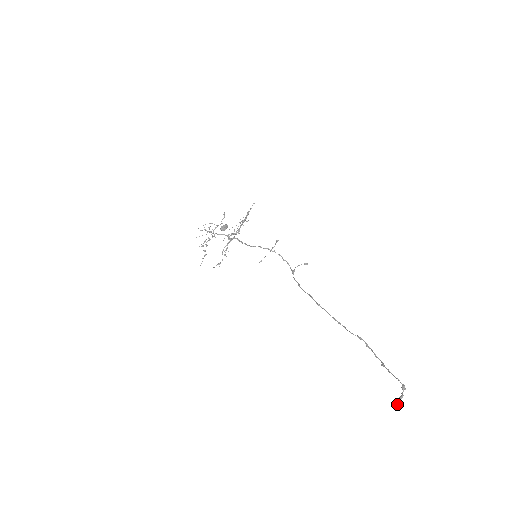
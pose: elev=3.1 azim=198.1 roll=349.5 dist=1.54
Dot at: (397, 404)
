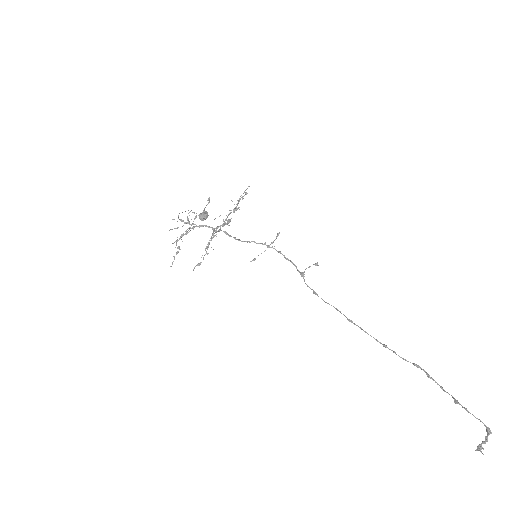
Dot at: (478, 450)
